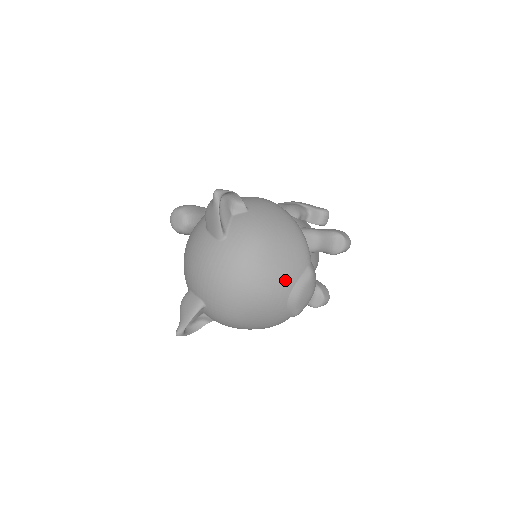
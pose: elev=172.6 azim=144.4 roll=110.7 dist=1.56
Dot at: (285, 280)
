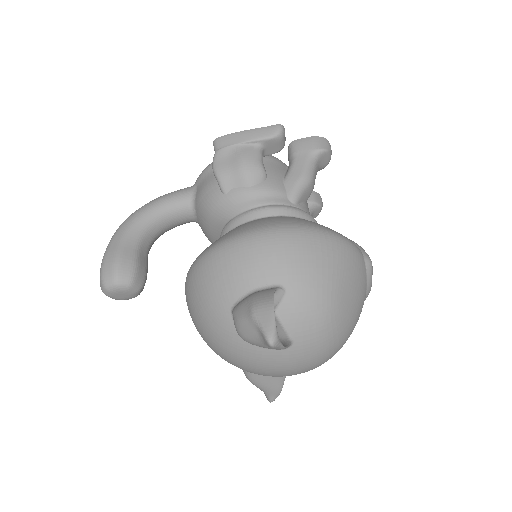
Dot at: (362, 302)
